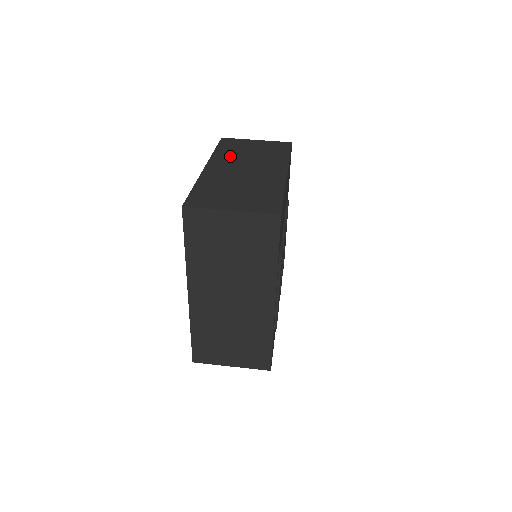
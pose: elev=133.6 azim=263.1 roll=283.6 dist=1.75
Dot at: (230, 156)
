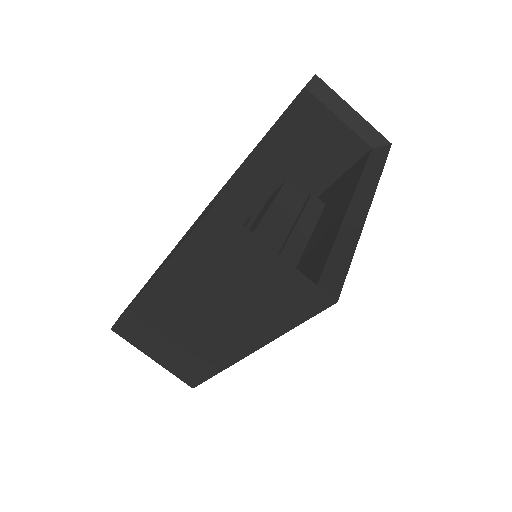
Dot at: (196, 278)
